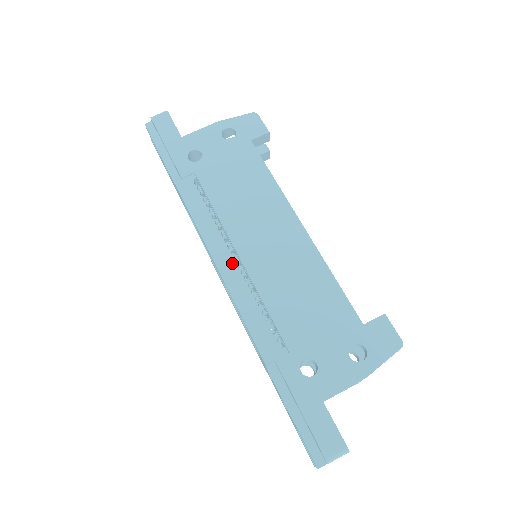
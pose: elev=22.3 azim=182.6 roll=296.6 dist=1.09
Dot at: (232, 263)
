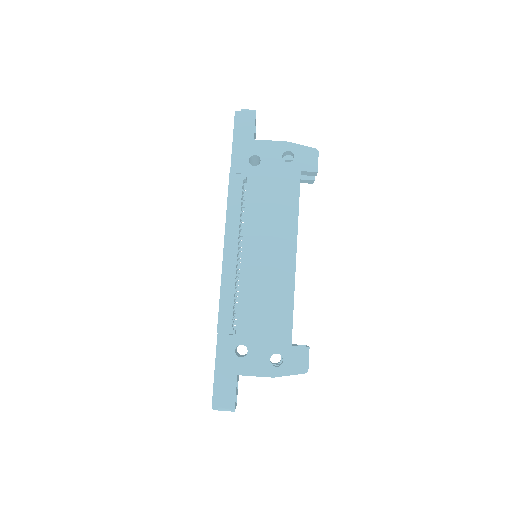
Dot at: (235, 256)
